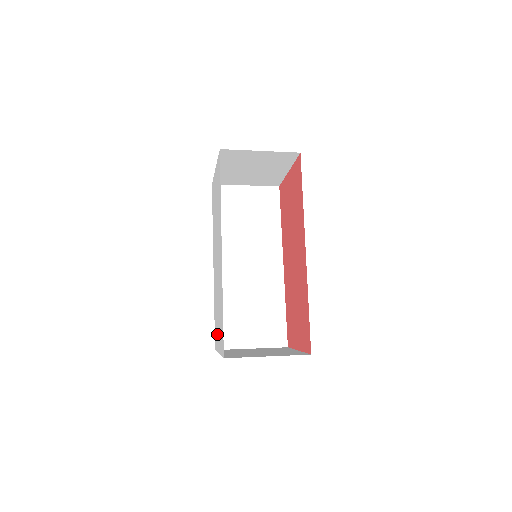
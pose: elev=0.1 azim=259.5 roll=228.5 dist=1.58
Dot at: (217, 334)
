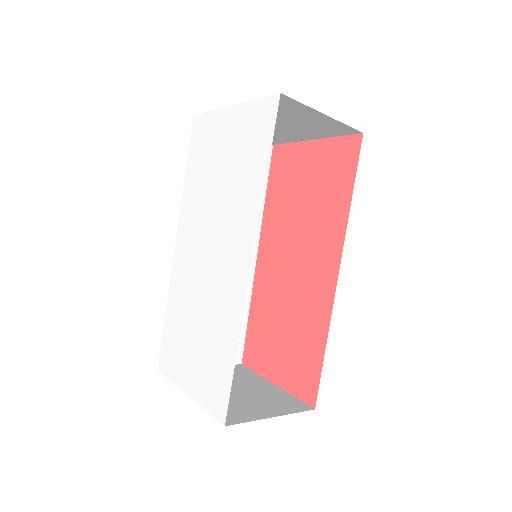
Dot at: (182, 361)
